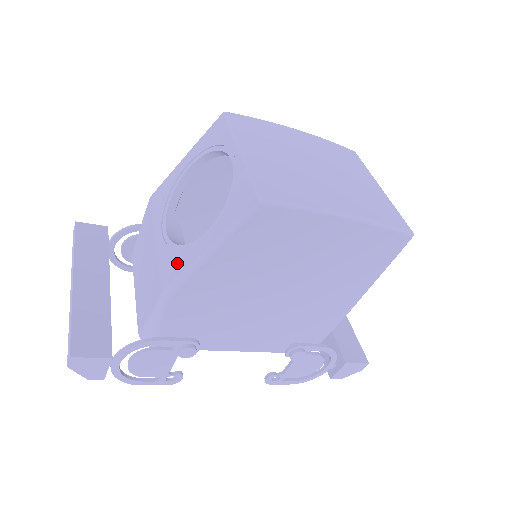
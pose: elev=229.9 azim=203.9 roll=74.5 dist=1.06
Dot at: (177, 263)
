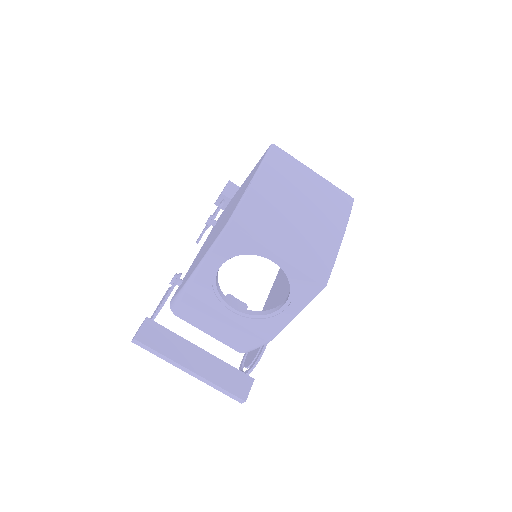
Dot at: (270, 326)
